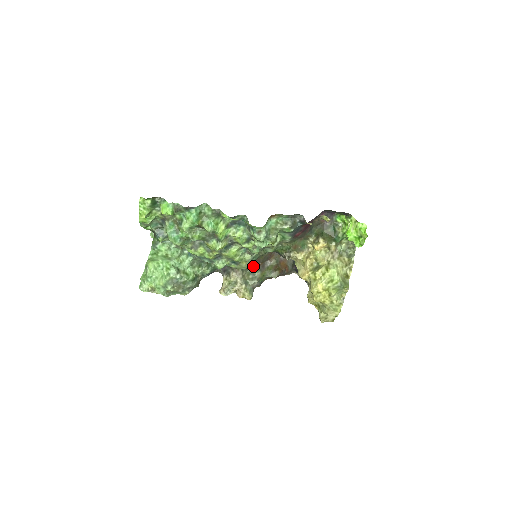
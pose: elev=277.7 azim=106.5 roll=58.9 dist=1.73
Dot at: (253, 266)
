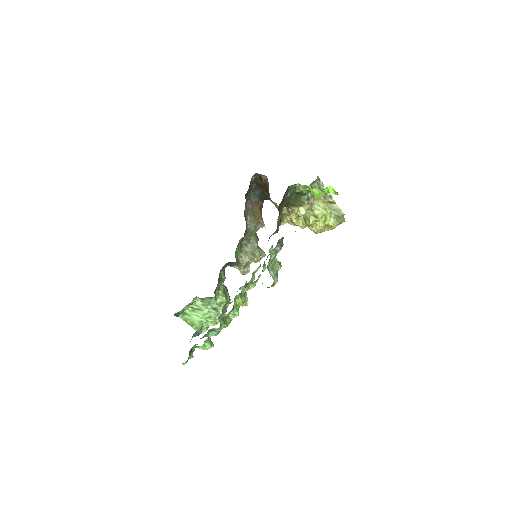
Dot at: (243, 239)
